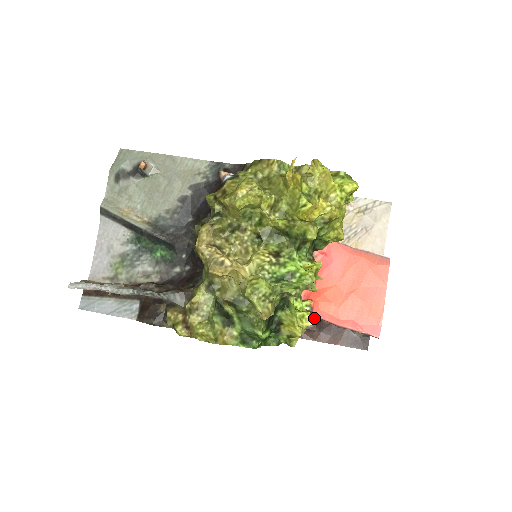
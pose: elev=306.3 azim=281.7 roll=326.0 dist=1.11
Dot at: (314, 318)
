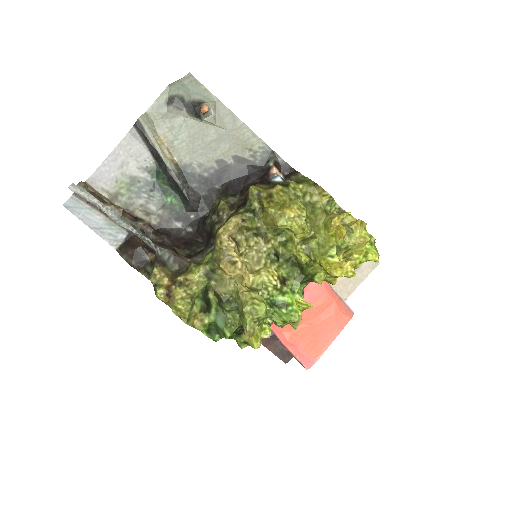
Dot at: occluded
